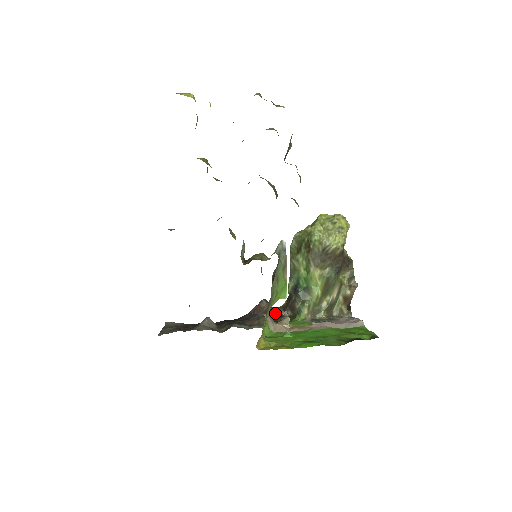
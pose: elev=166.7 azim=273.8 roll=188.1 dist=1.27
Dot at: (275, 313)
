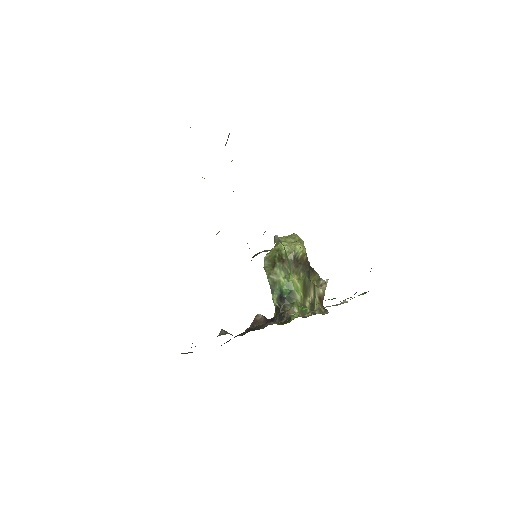
Dot at: (275, 316)
